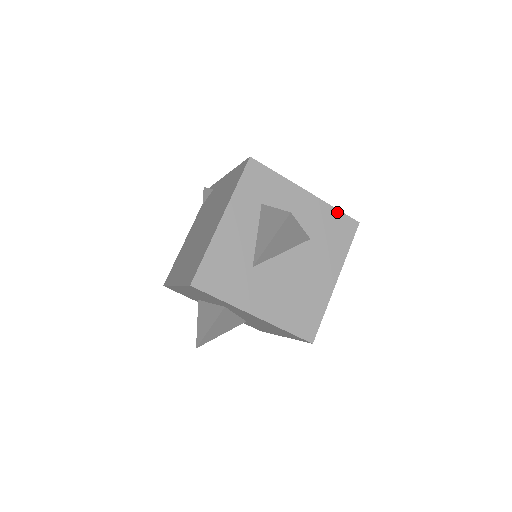
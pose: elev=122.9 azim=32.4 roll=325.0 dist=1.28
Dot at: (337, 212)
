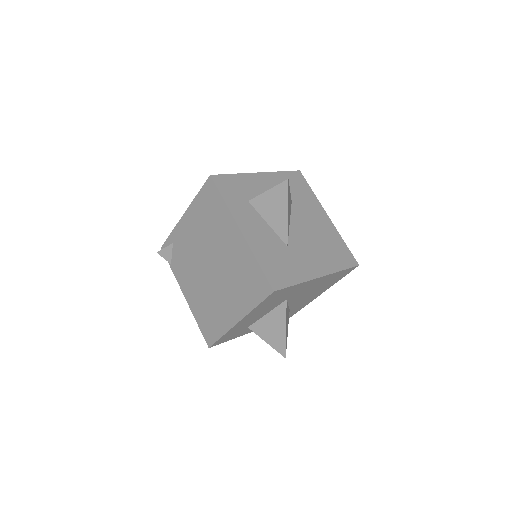
Dot at: (285, 173)
